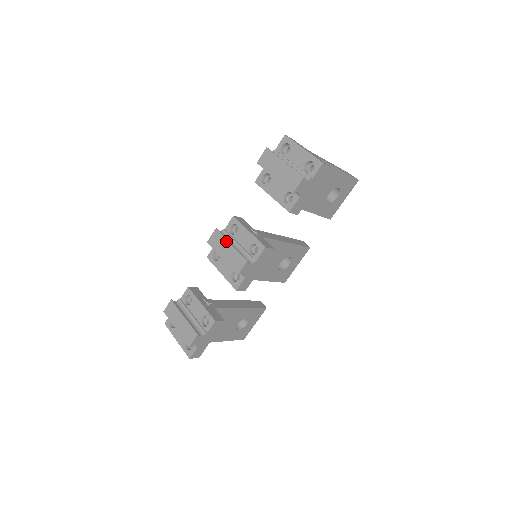
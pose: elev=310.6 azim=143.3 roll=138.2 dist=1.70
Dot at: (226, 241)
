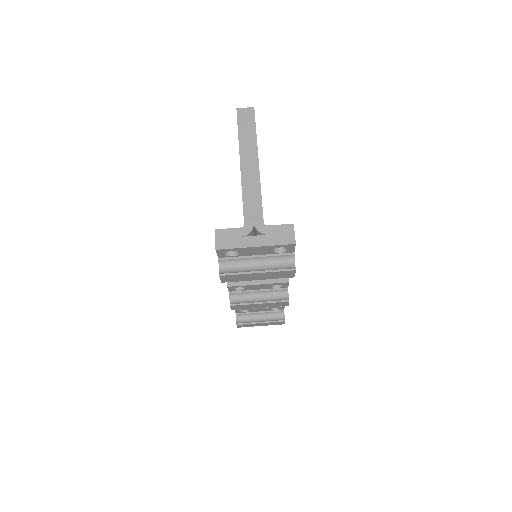
Dot at: (252, 305)
